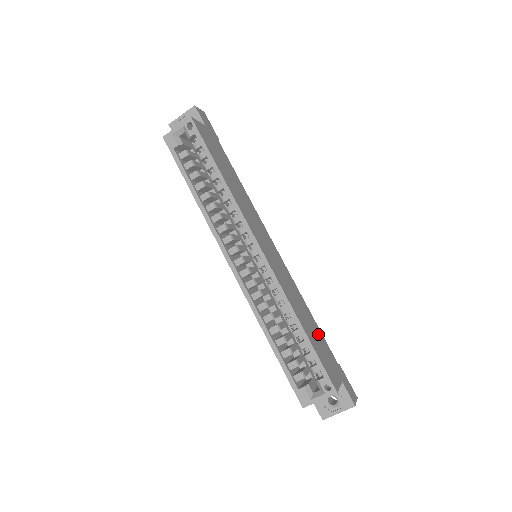
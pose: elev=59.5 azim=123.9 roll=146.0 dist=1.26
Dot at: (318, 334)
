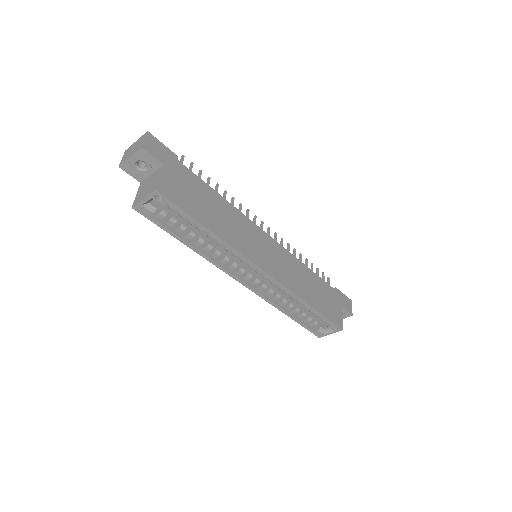
Dot at: (319, 286)
